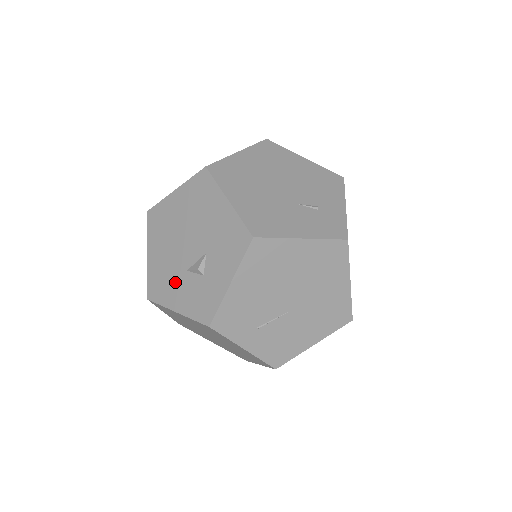
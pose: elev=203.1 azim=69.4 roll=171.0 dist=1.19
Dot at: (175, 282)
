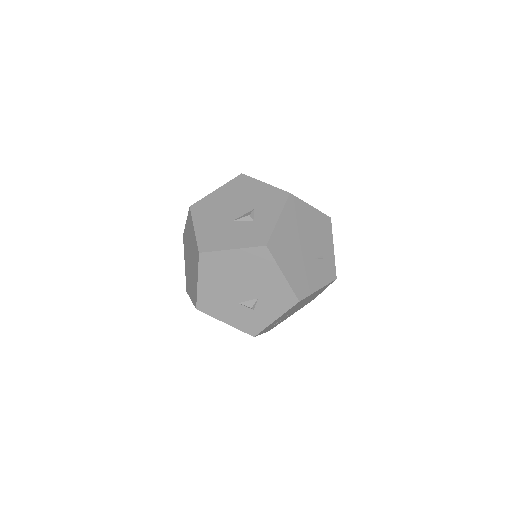
Dot at: (226, 307)
